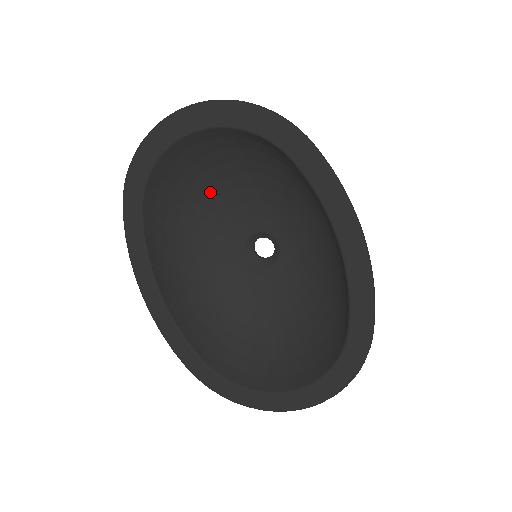
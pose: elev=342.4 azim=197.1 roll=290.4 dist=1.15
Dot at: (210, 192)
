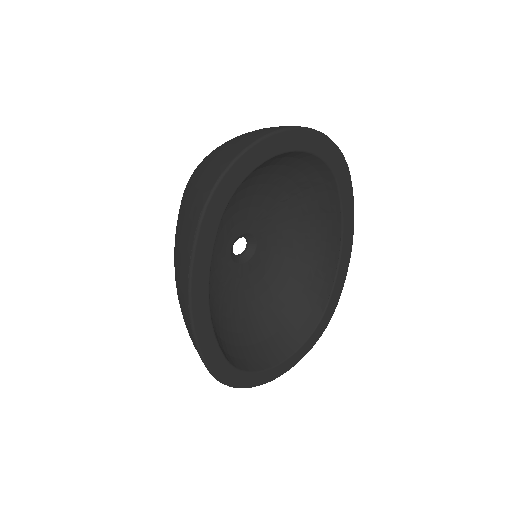
Dot at: (233, 198)
